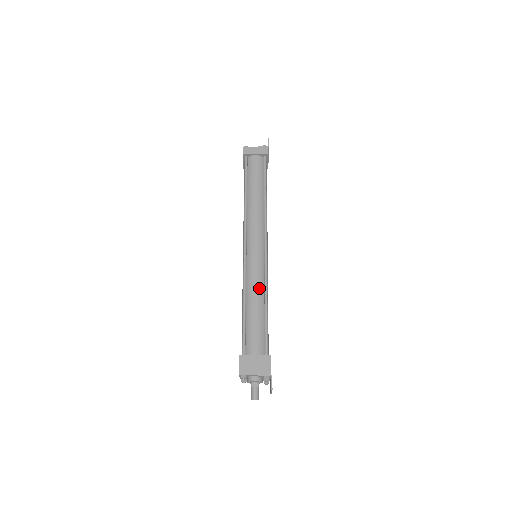
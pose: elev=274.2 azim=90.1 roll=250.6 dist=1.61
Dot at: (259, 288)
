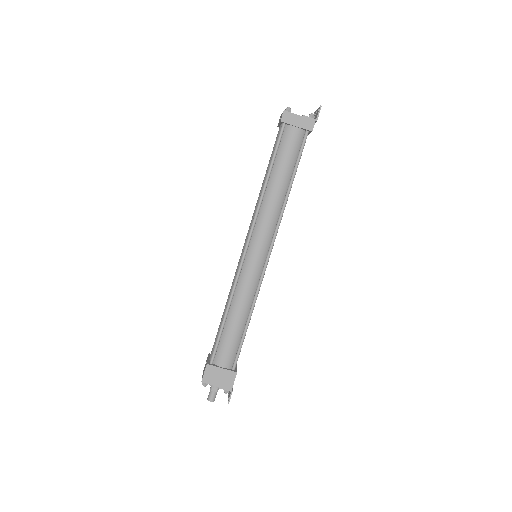
Dot at: (247, 301)
